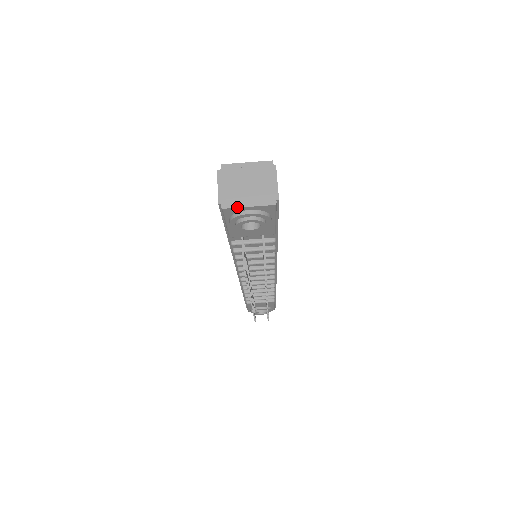
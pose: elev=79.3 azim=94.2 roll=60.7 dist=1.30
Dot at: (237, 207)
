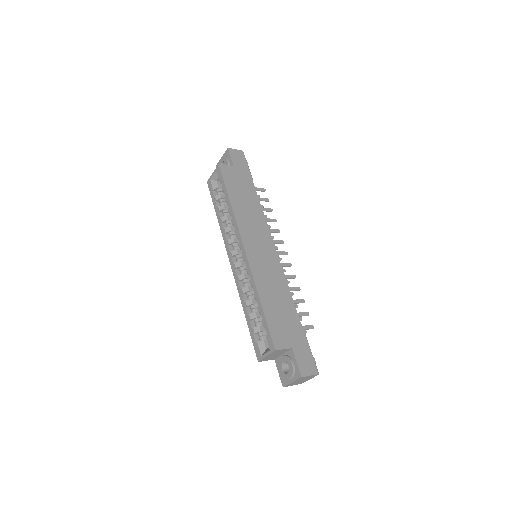
Dot at: occluded
